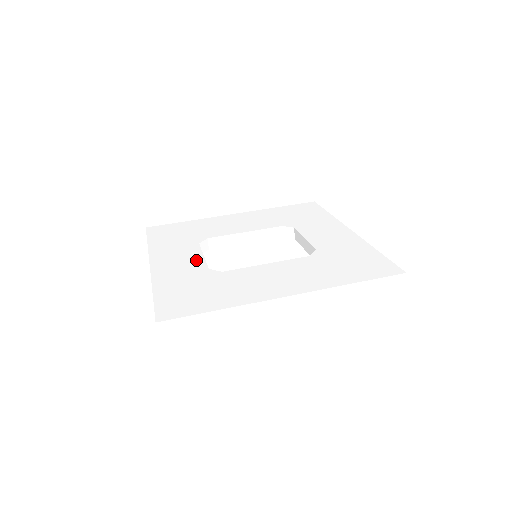
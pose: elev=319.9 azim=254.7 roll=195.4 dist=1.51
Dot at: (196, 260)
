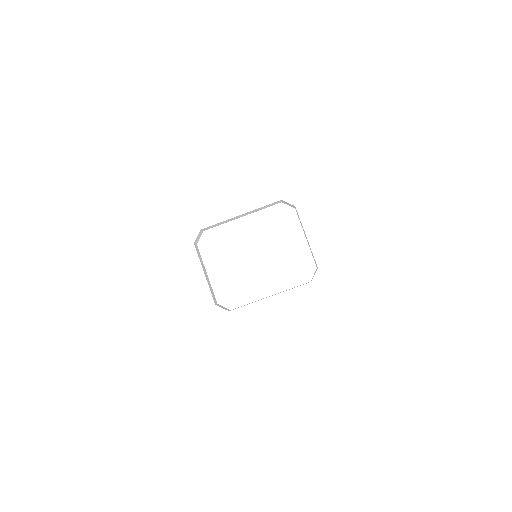
Dot at: (199, 285)
